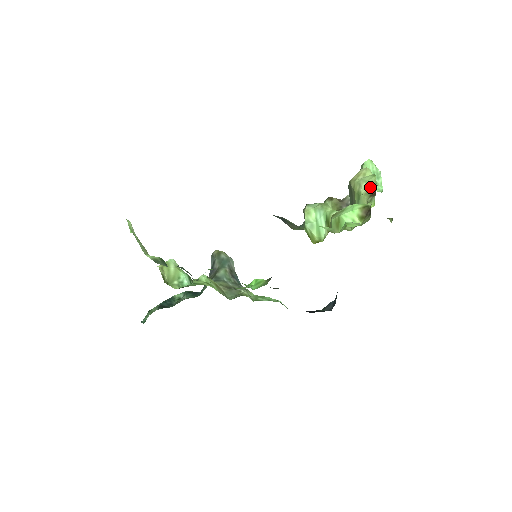
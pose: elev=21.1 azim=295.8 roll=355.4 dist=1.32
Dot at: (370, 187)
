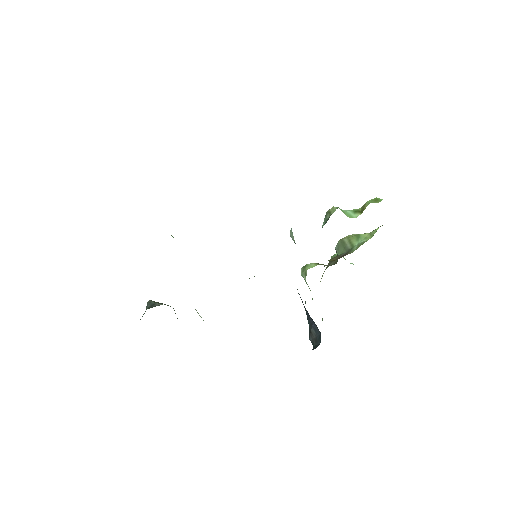
Dot at: occluded
